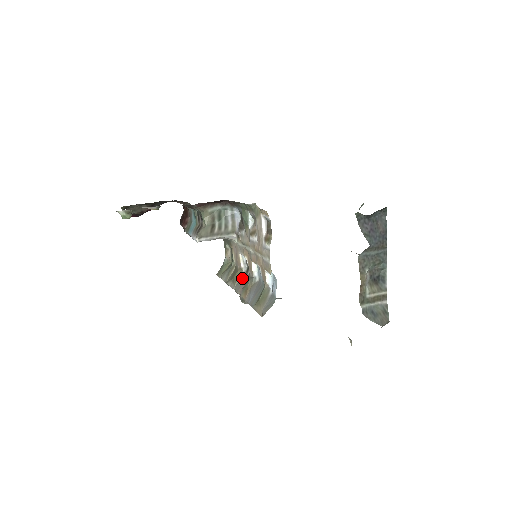
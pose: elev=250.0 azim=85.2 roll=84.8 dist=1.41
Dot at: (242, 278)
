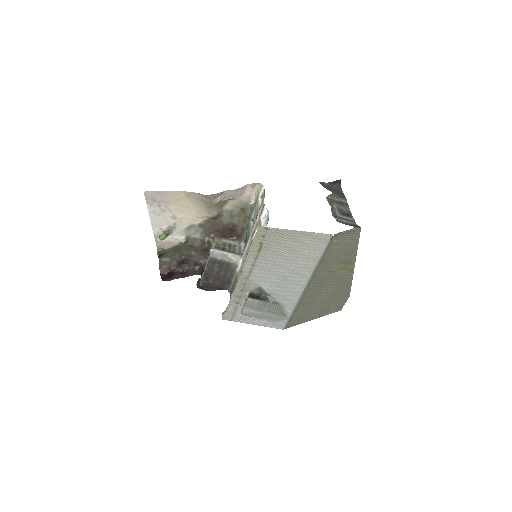
Dot at: occluded
